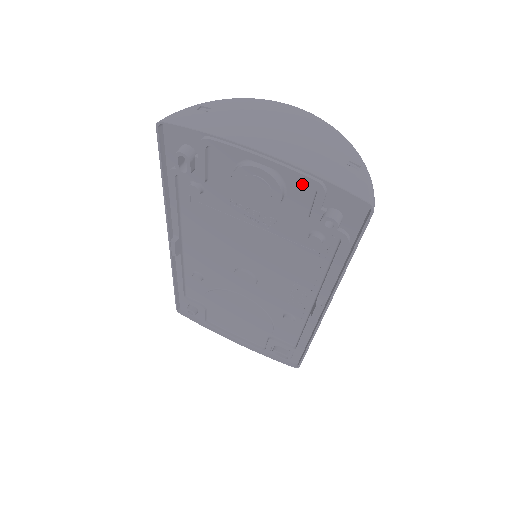
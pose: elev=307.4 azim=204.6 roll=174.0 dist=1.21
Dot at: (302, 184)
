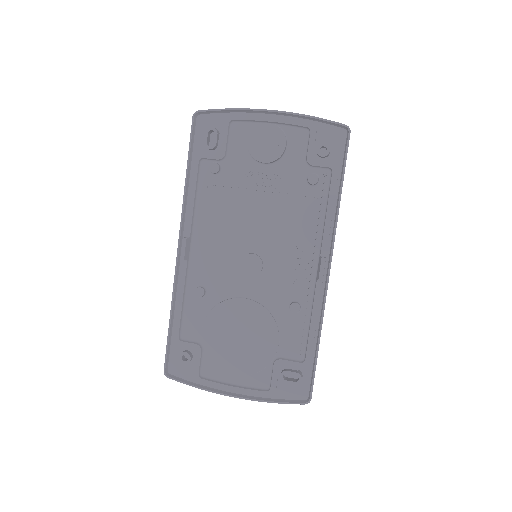
Dot at: (299, 132)
